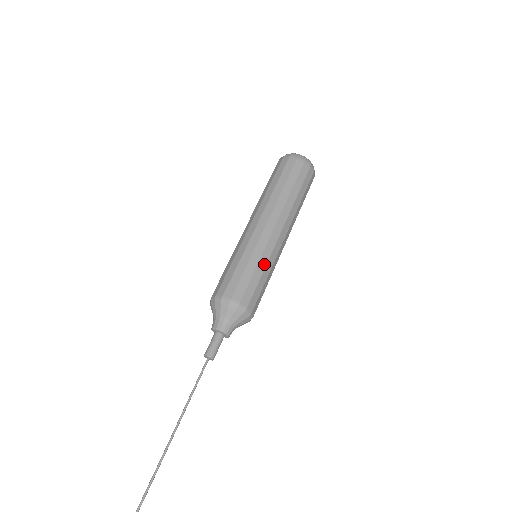
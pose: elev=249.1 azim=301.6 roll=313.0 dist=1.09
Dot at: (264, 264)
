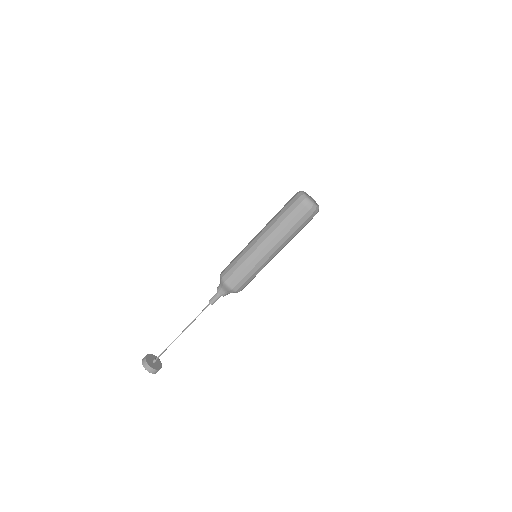
Dot at: (255, 270)
